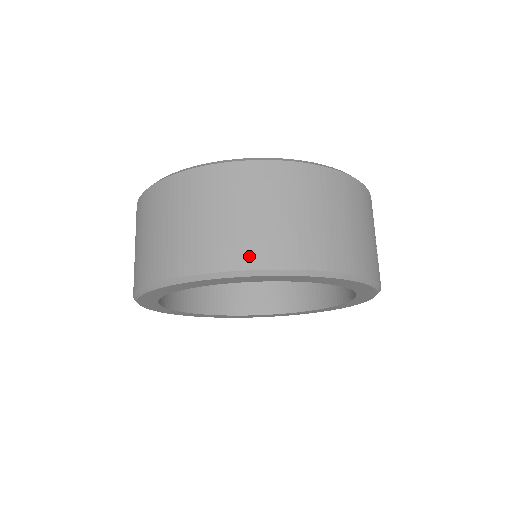
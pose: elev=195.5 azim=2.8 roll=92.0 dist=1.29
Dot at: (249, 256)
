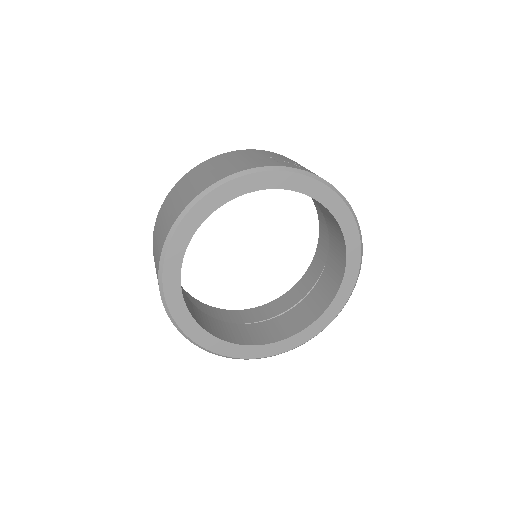
Dot at: (165, 234)
